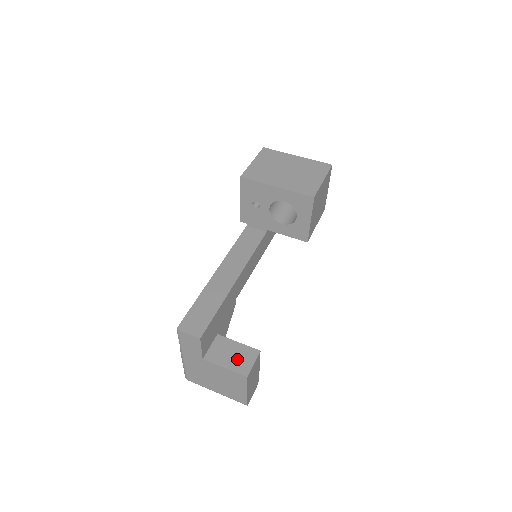
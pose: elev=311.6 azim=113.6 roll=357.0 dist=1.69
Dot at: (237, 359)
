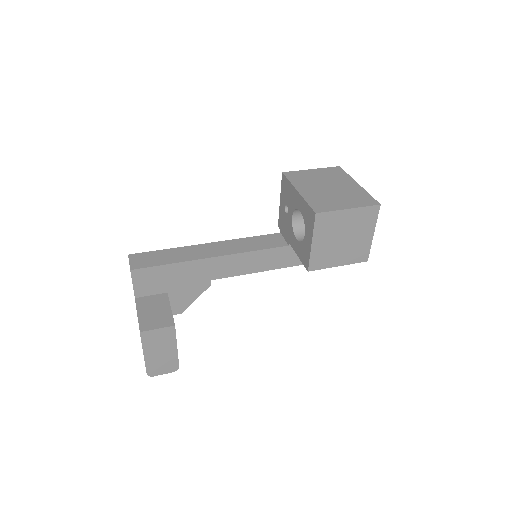
Dot at: (153, 316)
